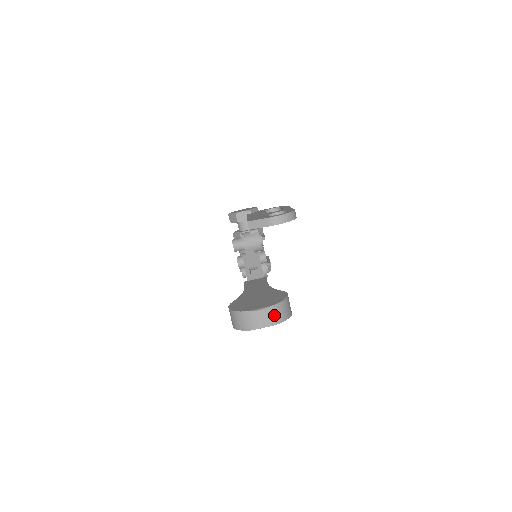
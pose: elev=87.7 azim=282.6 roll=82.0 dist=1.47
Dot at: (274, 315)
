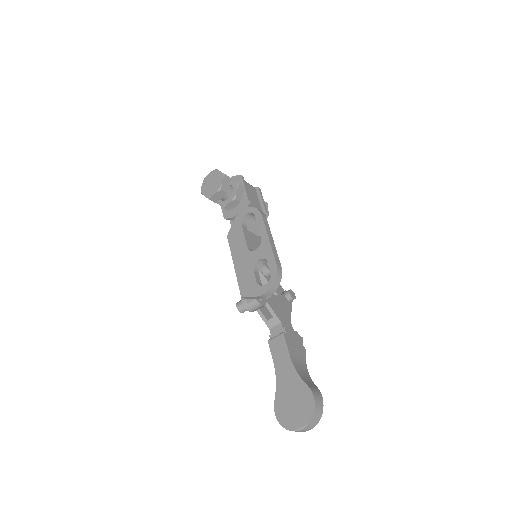
Dot at: (312, 425)
